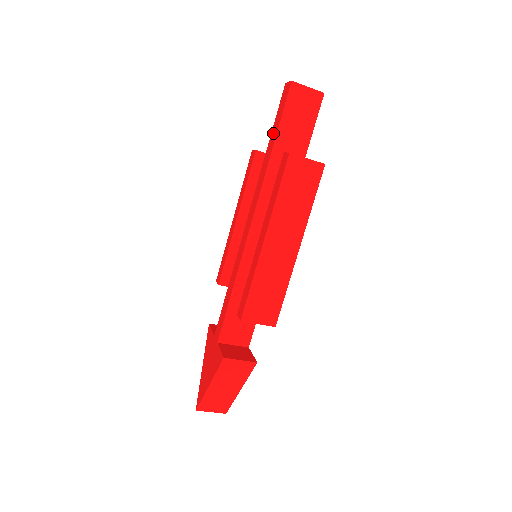
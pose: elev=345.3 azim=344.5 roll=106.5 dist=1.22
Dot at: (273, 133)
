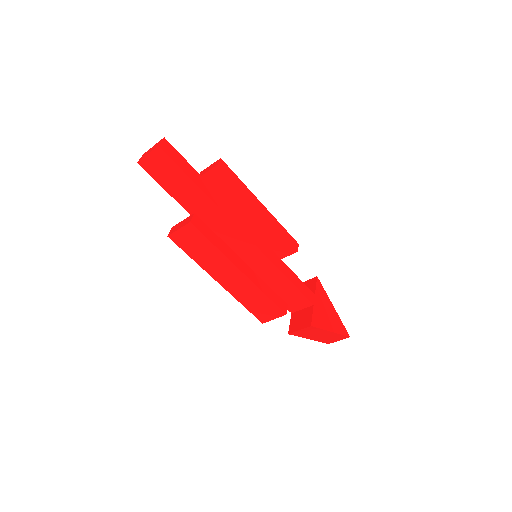
Dot at: occluded
